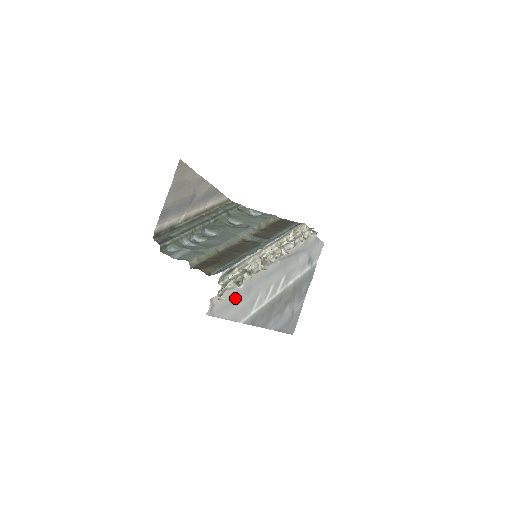
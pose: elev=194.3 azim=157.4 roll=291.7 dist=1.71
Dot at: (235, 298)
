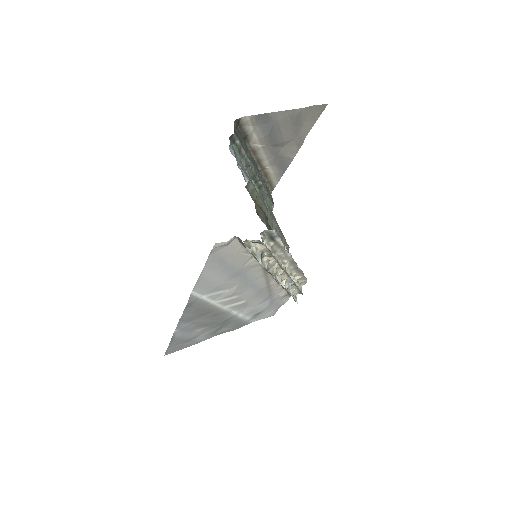
Dot at: (230, 265)
